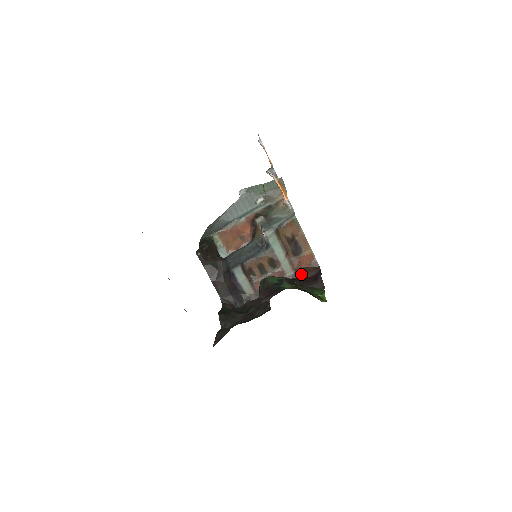
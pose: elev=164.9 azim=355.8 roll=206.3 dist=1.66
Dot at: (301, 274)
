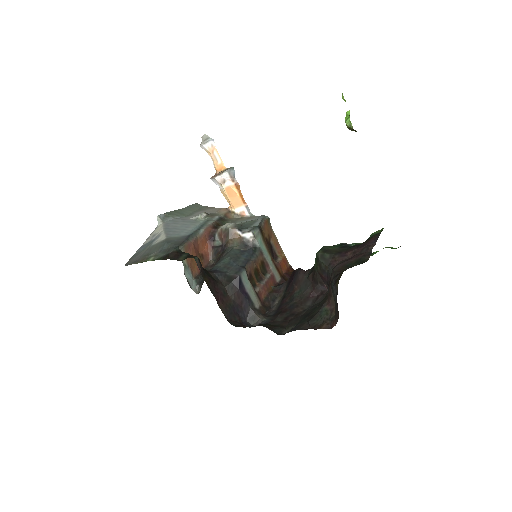
Dot at: (287, 279)
